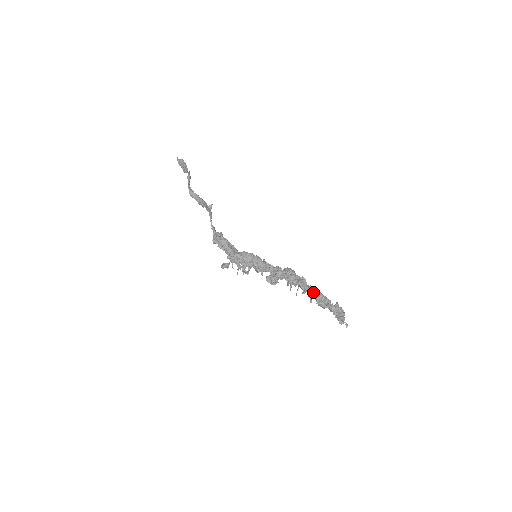
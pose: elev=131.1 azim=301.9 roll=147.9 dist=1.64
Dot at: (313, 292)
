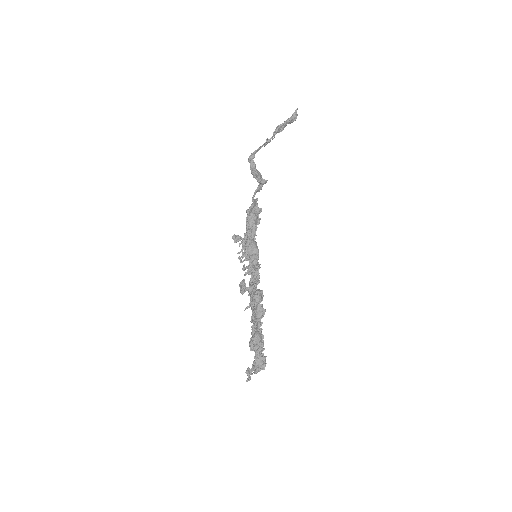
Dot at: (254, 330)
